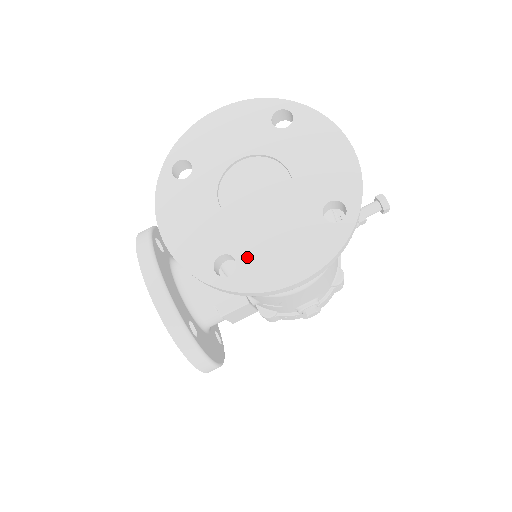
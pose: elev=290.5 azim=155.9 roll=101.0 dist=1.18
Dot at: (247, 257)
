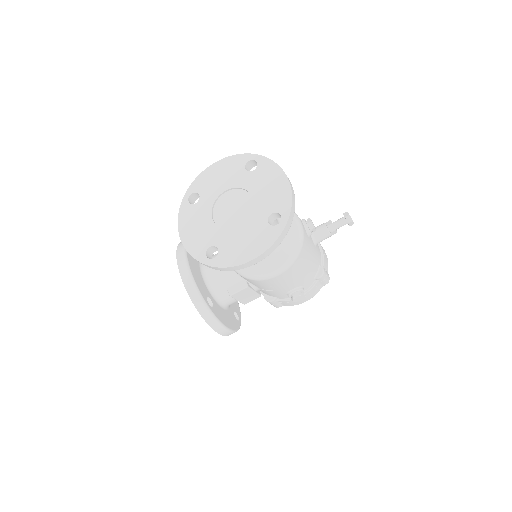
Dot at: (224, 247)
